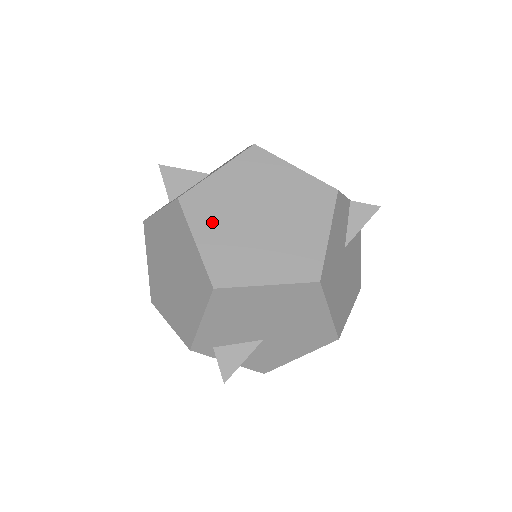
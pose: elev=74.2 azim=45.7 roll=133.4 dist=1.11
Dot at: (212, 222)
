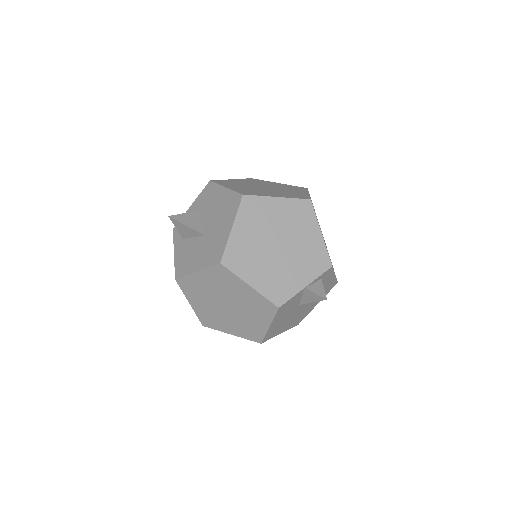
Dot at: (197, 298)
